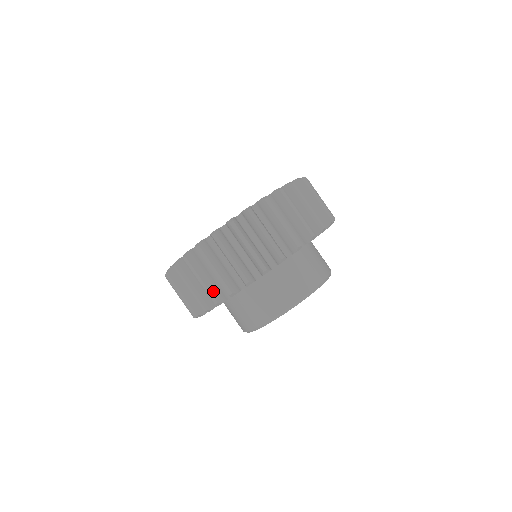
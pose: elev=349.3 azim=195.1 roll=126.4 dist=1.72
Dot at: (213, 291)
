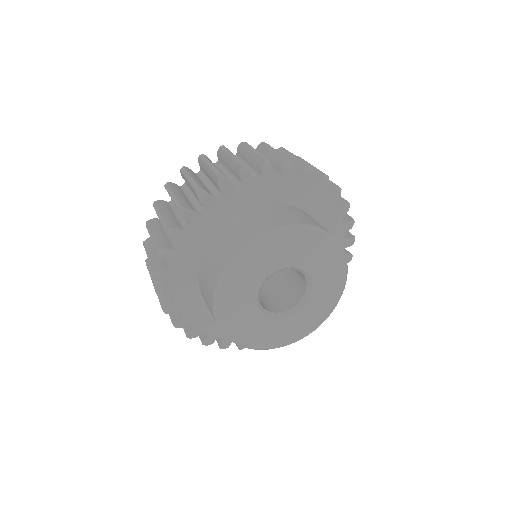
Dot at: (155, 263)
